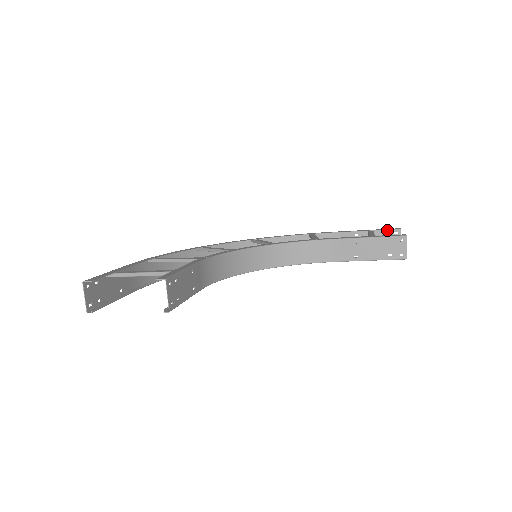
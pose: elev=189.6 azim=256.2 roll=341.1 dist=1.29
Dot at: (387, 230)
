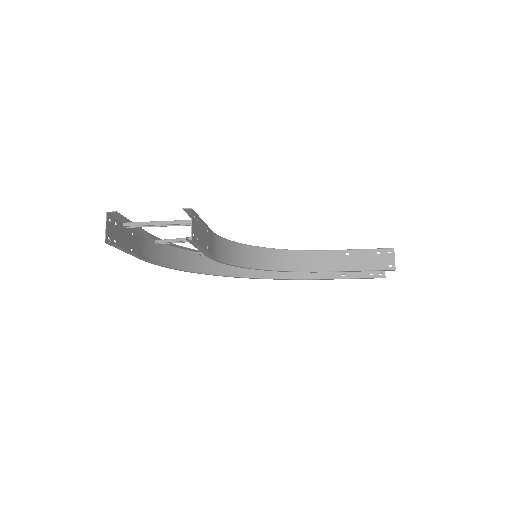
Dot at: occluded
